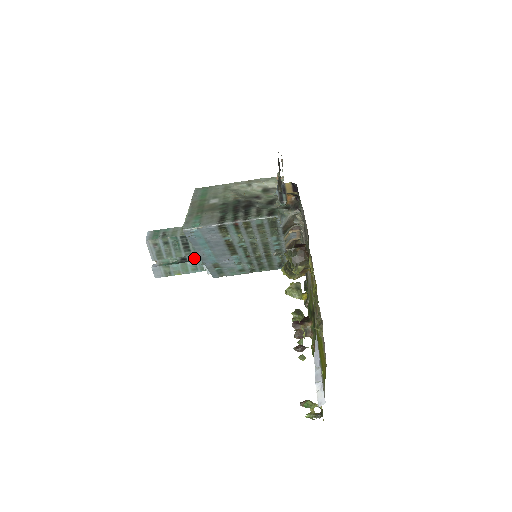
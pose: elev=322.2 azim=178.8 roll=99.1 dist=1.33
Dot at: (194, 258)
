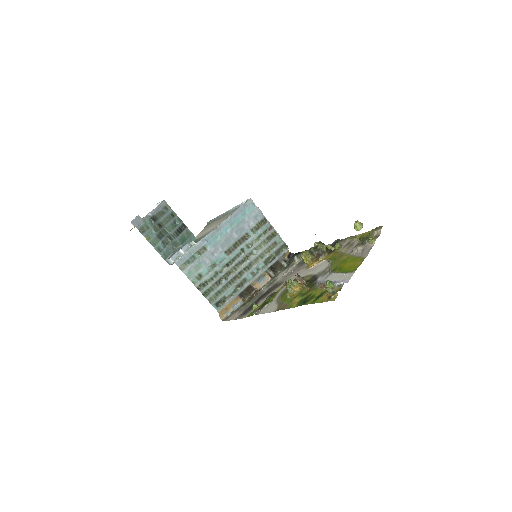
Dot at: (164, 246)
